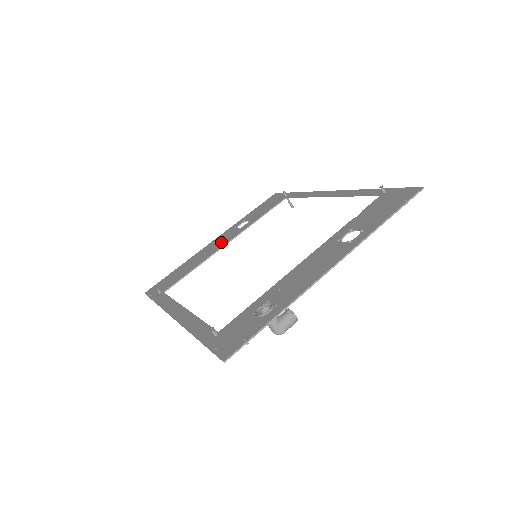
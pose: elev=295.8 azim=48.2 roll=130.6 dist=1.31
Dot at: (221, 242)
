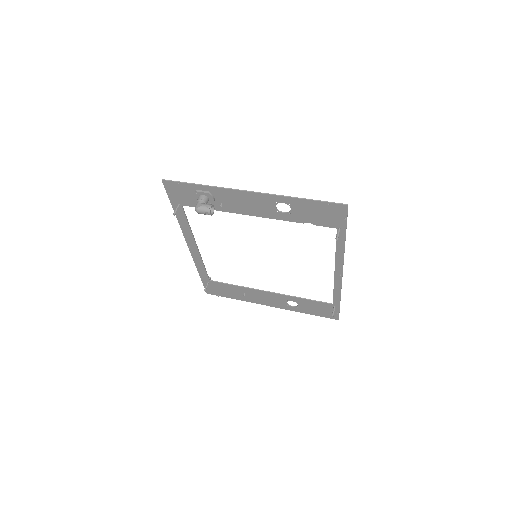
Dot at: (268, 296)
